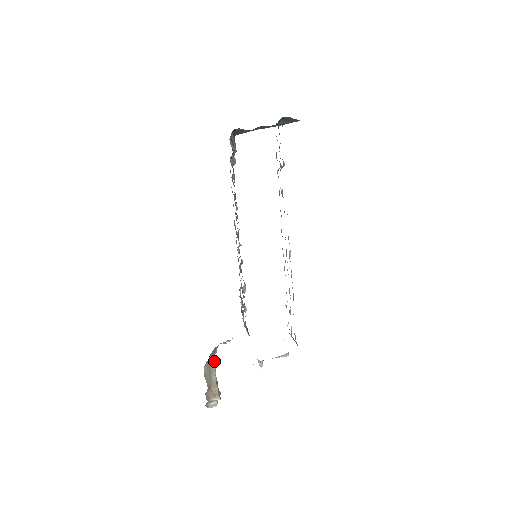
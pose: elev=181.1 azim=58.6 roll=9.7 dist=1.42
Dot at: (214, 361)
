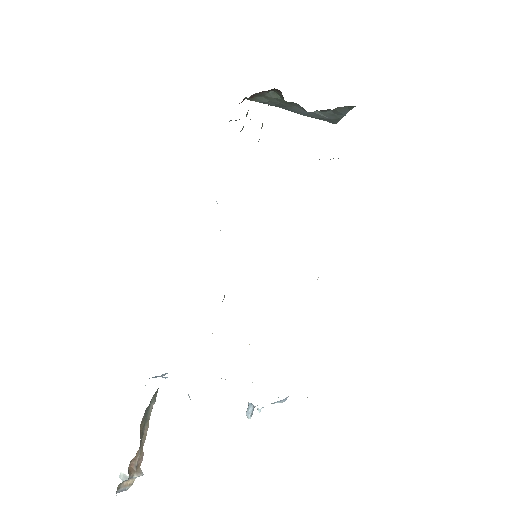
Dot at: occluded
